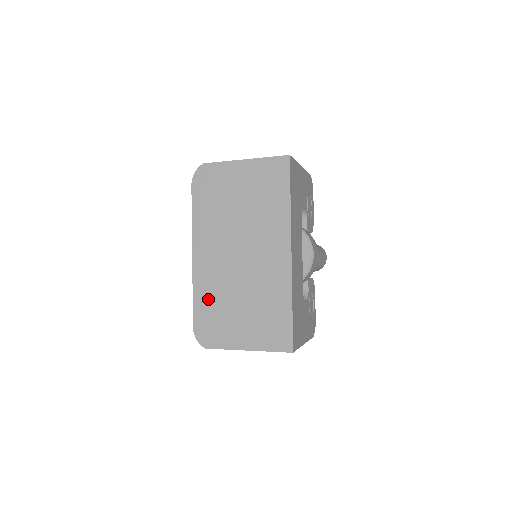
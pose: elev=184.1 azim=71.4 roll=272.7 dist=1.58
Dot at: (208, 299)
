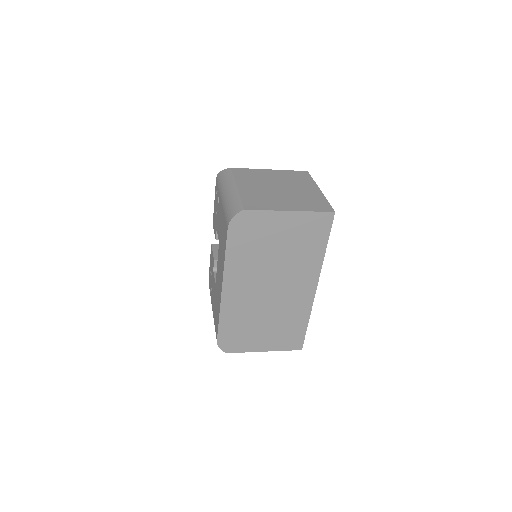
Dot at: (234, 321)
